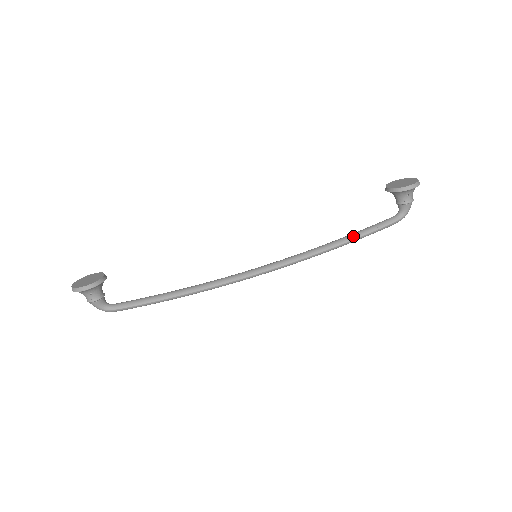
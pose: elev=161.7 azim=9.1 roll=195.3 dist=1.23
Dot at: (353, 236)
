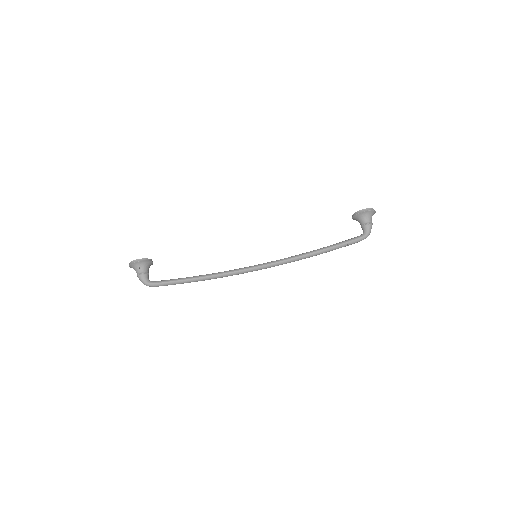
Dot at: (328, 246)
